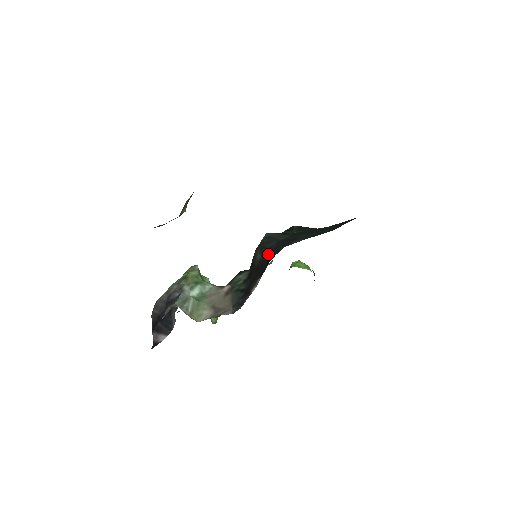
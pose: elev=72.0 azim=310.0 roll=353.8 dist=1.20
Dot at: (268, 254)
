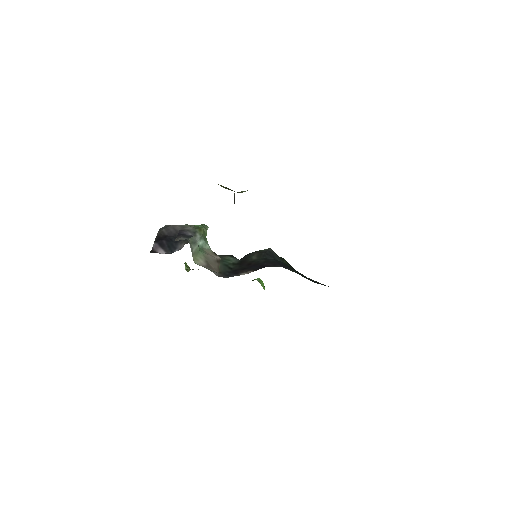
Dot at: (266, 262)
